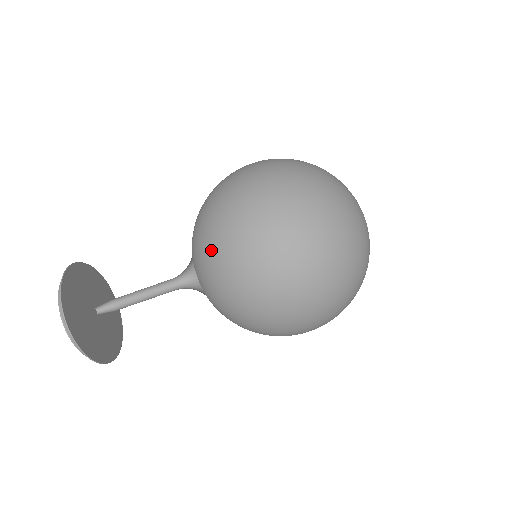
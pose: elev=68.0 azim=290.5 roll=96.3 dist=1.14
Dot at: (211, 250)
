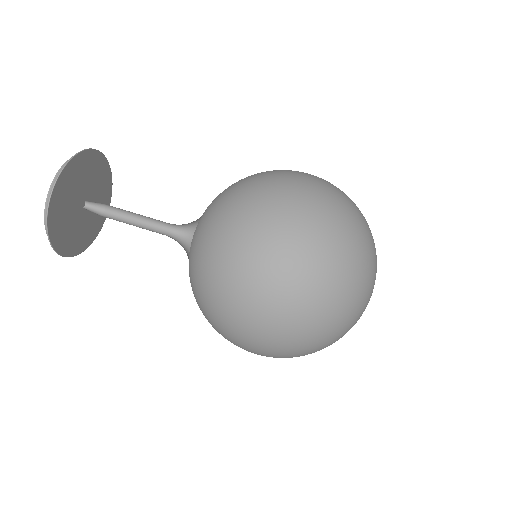
Dot at: (227, 210)
